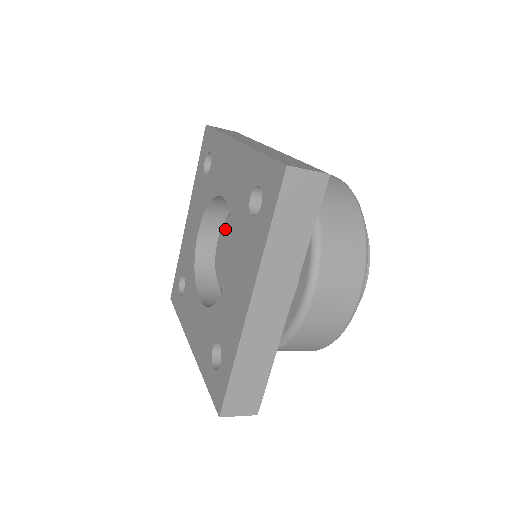
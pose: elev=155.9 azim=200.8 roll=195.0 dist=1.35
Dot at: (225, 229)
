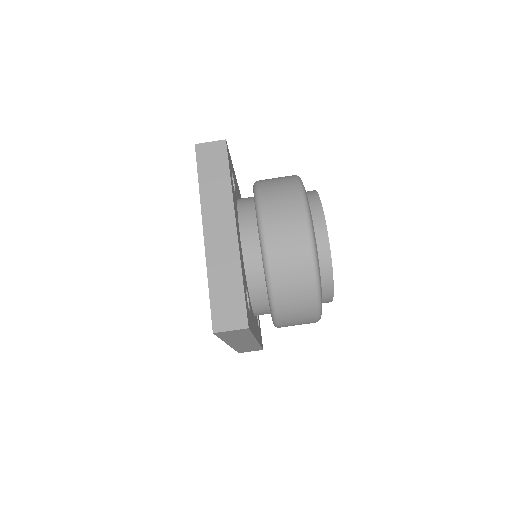
Dot at: occluded
